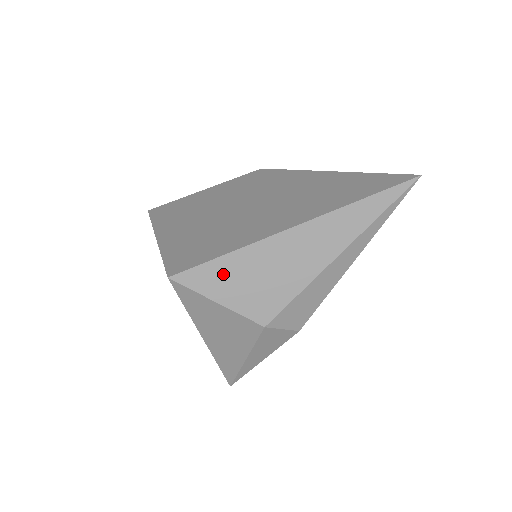
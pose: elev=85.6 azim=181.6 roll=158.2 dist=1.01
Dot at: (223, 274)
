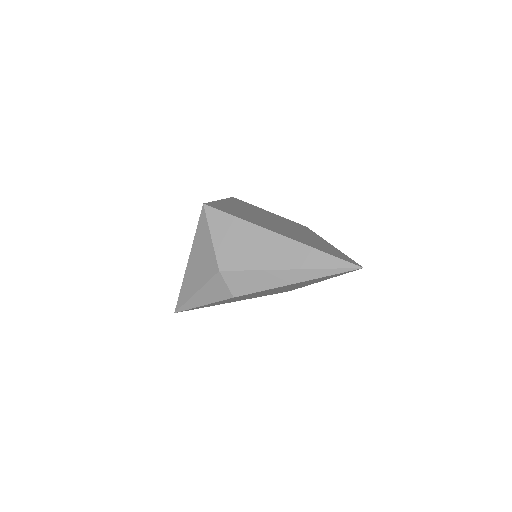
Dot at: (227, 225)
